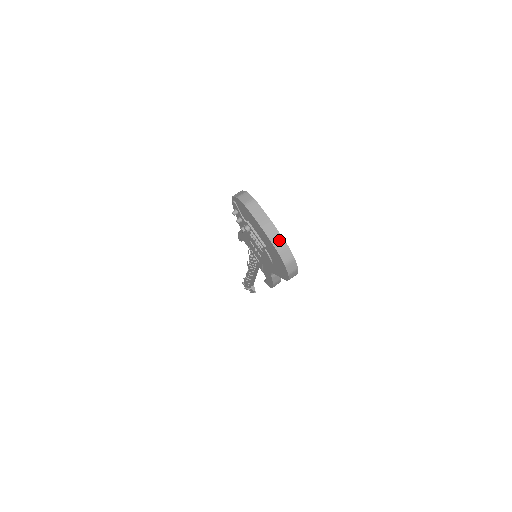
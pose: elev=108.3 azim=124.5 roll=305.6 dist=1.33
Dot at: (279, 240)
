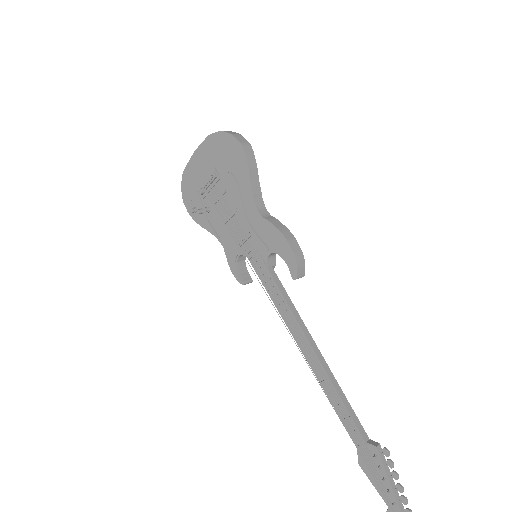
Dot at: occluded
